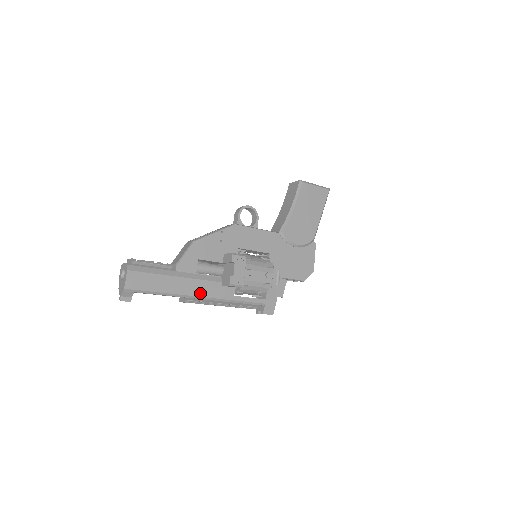
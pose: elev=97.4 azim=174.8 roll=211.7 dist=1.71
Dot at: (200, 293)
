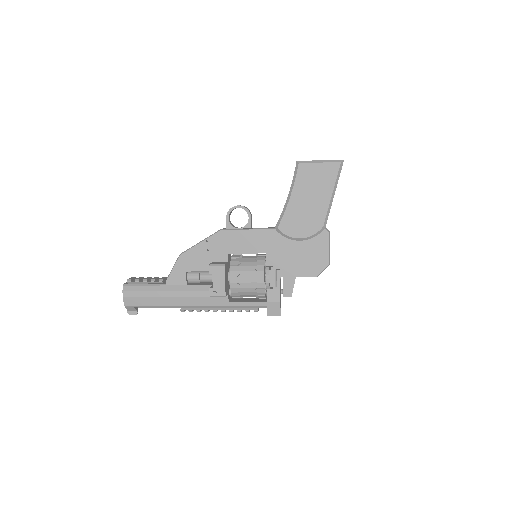
Dot at: (193, 303)
